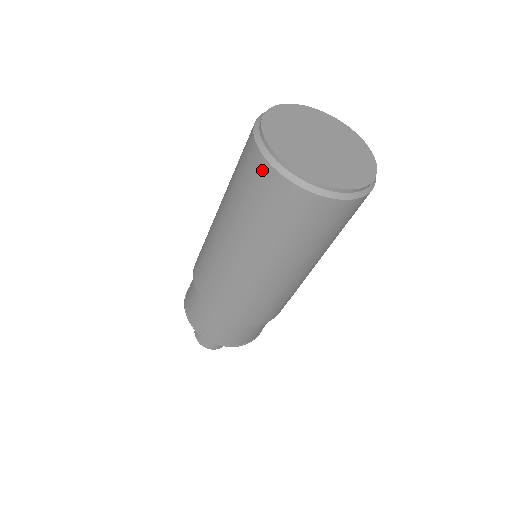
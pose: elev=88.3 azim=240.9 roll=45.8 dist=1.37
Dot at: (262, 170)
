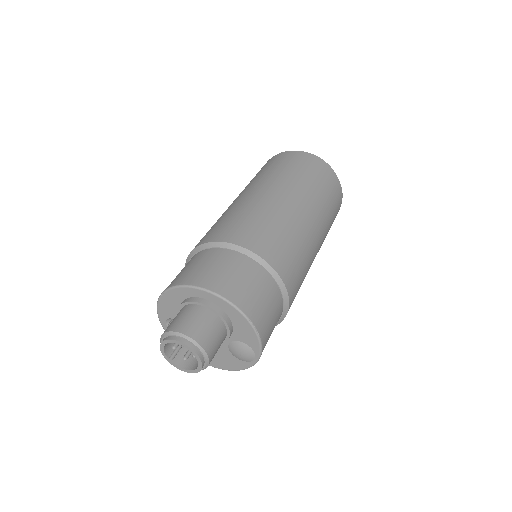
Dot at: (278, 156)
